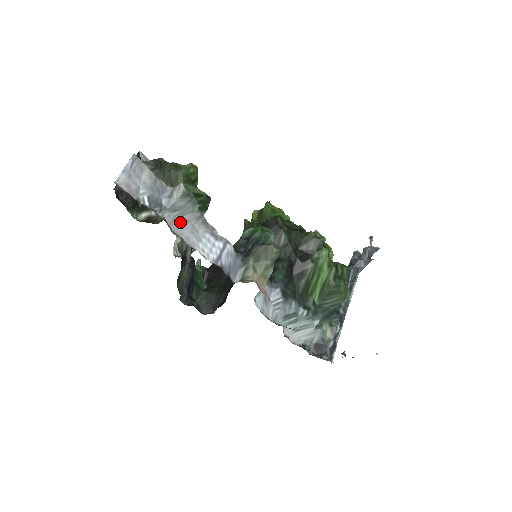
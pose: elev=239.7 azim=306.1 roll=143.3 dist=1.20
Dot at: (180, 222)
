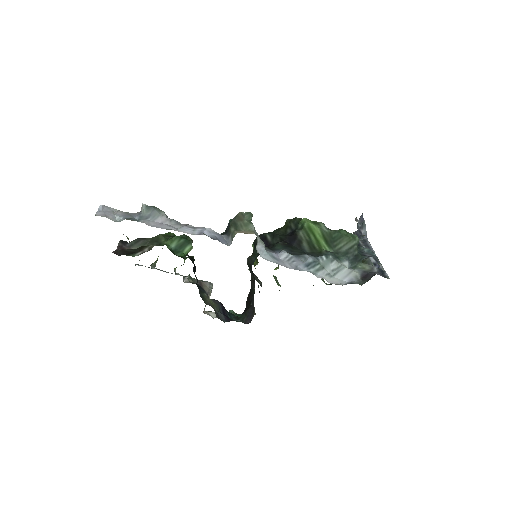
Dot at: (155, 224)
